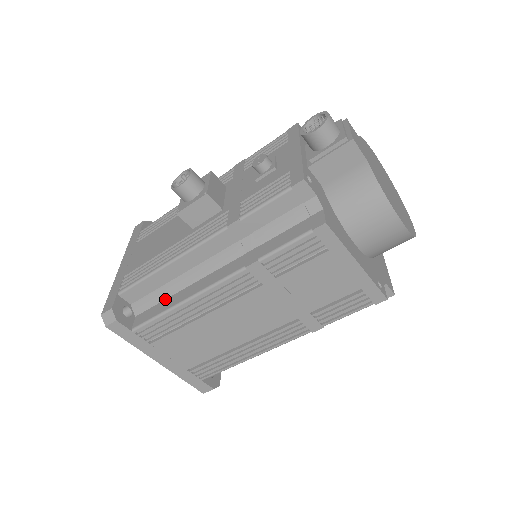
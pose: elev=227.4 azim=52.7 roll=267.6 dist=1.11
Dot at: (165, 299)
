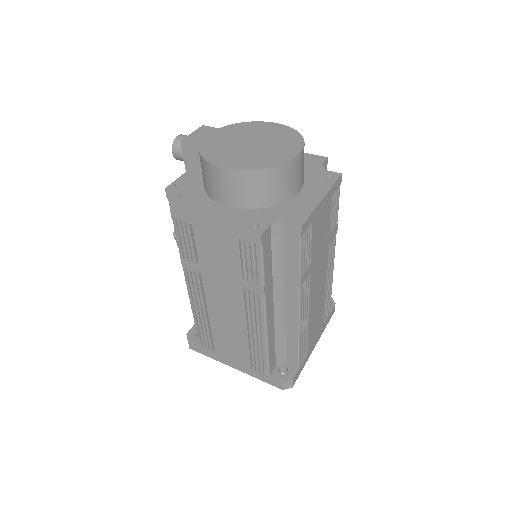
Dot at: occluded
